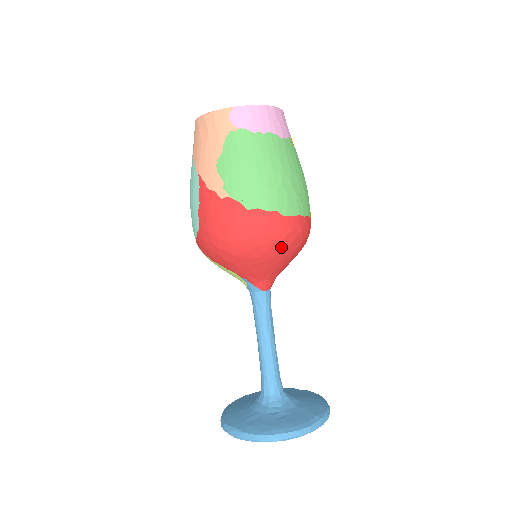
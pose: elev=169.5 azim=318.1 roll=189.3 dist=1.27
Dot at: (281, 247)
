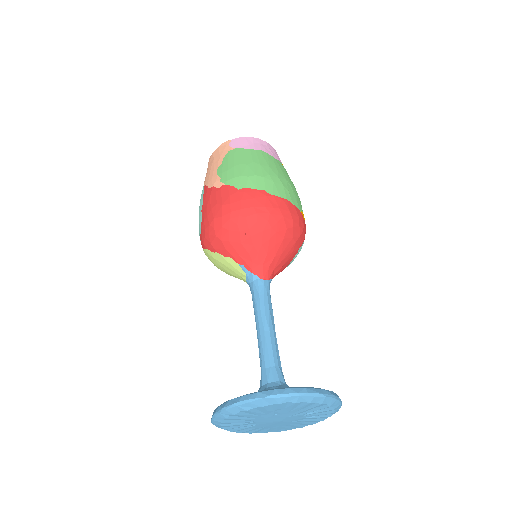
Dot at: (270, 220)
